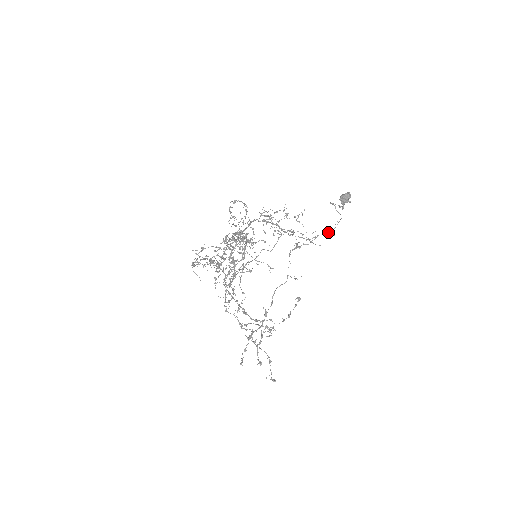
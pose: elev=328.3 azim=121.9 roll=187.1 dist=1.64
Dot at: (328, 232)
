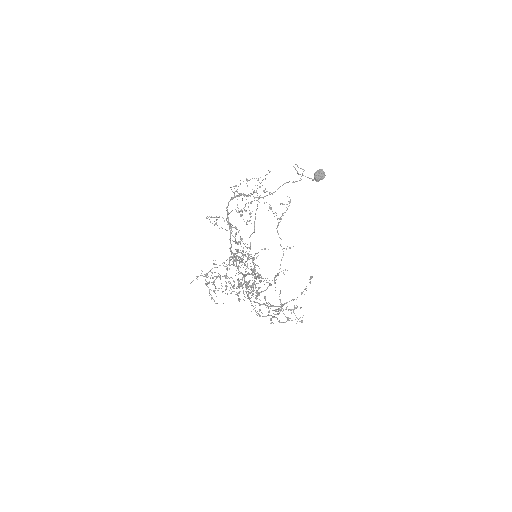
Dot at: occluded
